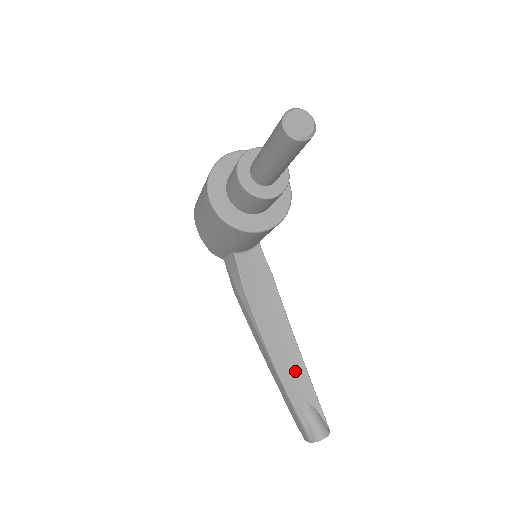
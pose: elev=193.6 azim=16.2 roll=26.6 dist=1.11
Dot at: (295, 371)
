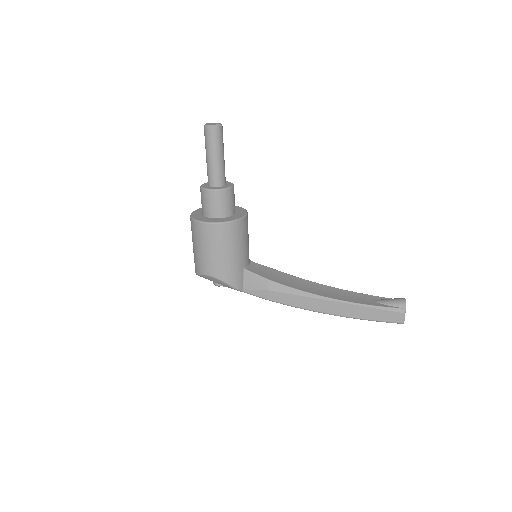
Dot at: (347, 295)
